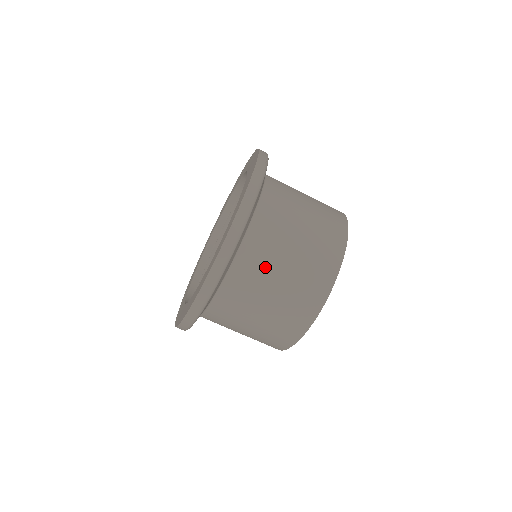
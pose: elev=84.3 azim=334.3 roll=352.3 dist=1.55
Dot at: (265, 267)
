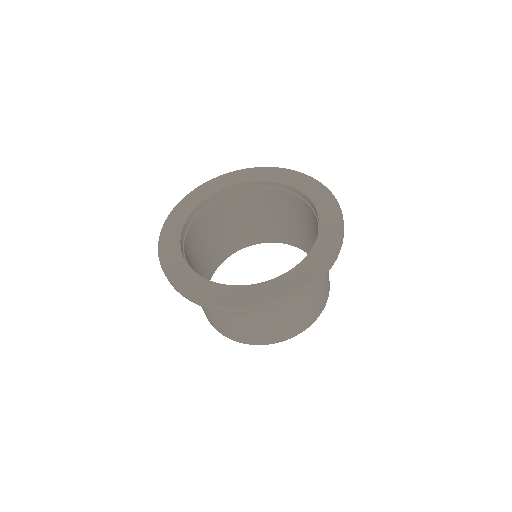
Dot at: (282, 308)
